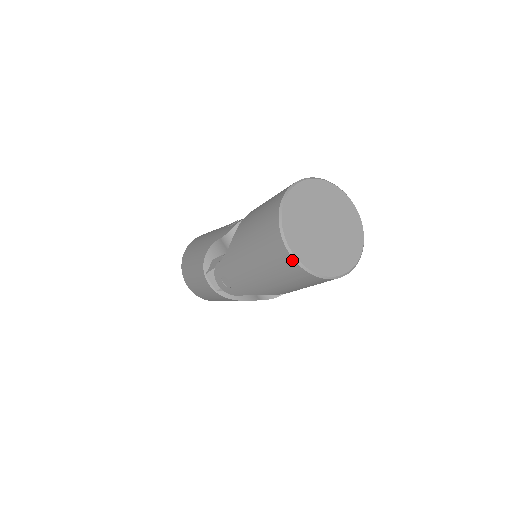
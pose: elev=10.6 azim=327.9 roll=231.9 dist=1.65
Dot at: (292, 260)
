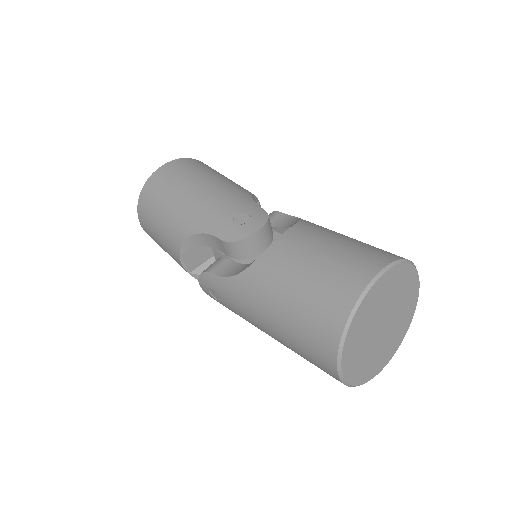
Dot at: (337, 376)
